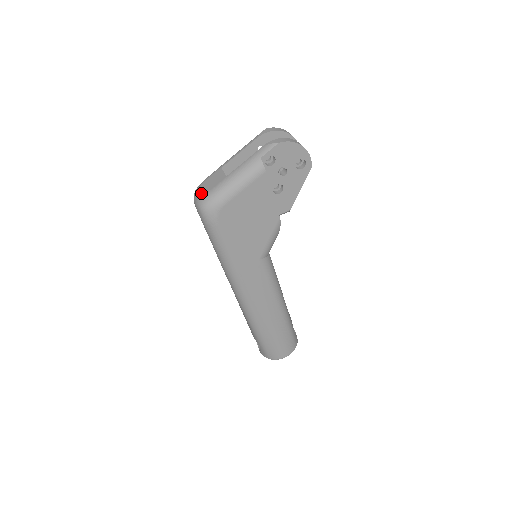
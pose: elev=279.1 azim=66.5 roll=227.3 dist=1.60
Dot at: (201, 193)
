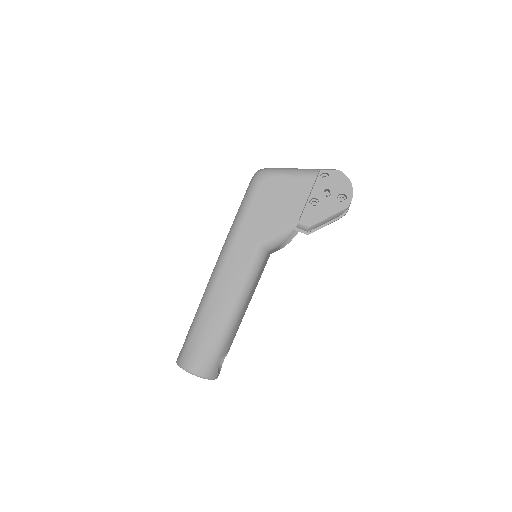
Dot at: occluded
